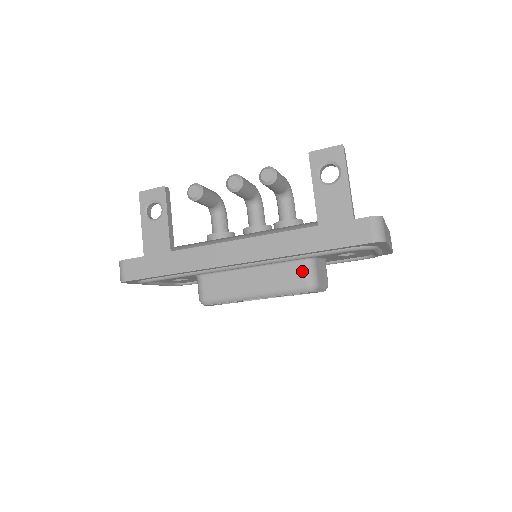
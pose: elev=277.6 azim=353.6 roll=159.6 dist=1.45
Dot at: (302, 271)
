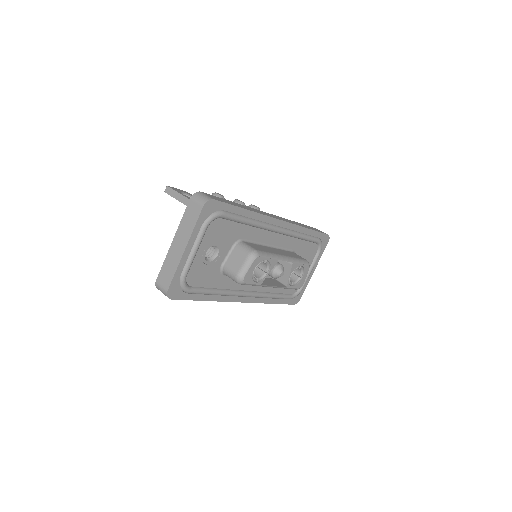
Dot at: (298, 255)
